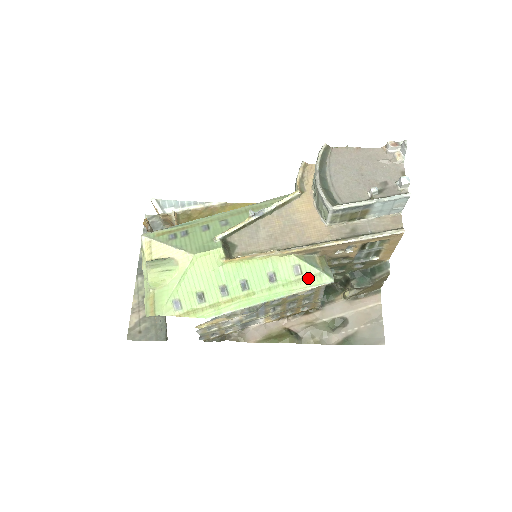
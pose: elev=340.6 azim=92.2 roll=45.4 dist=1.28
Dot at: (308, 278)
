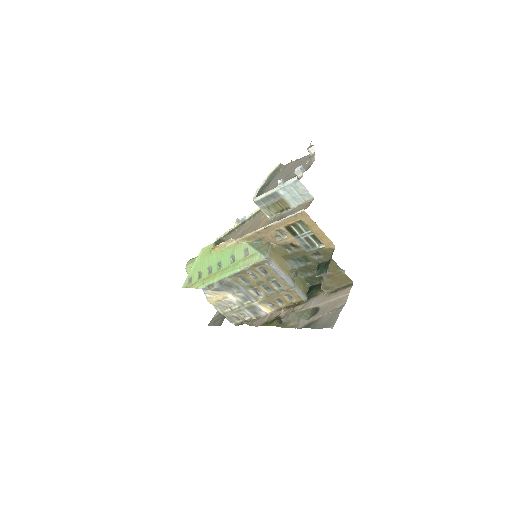
Dot at: (251, 257)
